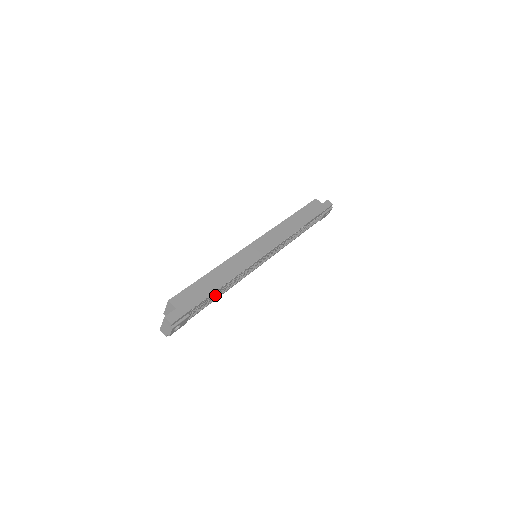
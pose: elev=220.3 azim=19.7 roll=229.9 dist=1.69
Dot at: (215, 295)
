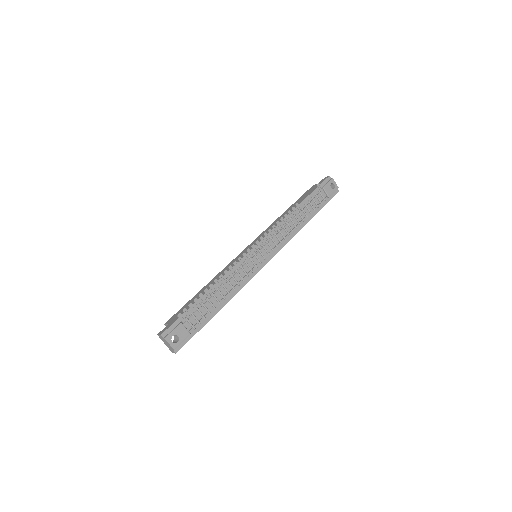
Dot at: (207, 299)
